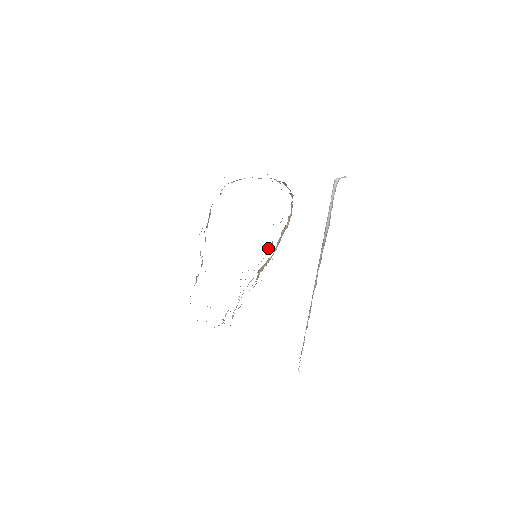
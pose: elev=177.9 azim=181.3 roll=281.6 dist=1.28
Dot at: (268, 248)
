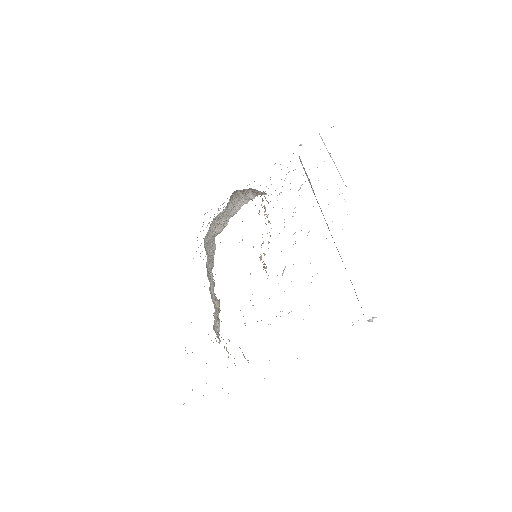
Dot at: occluded
